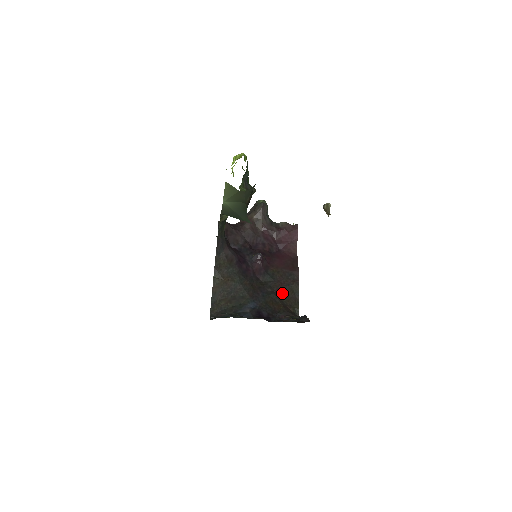
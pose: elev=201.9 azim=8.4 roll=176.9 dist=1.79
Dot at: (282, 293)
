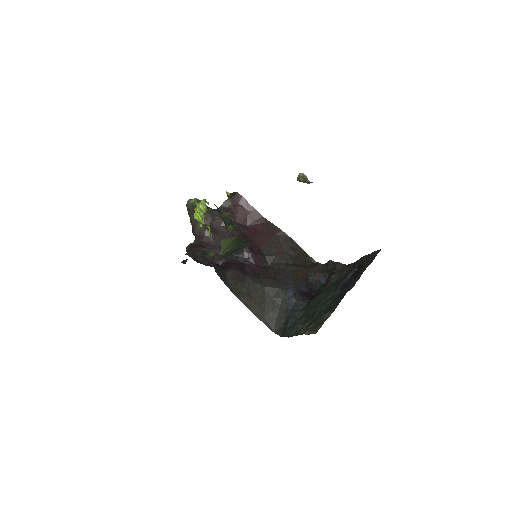
Dot at: (291, 259)
